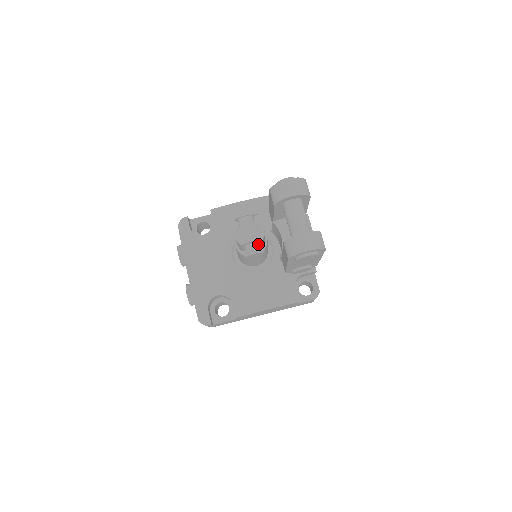
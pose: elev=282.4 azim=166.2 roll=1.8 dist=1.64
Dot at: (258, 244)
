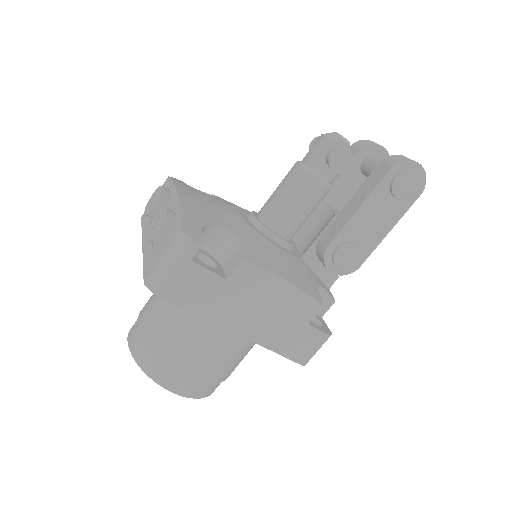
Dot at: occluded
